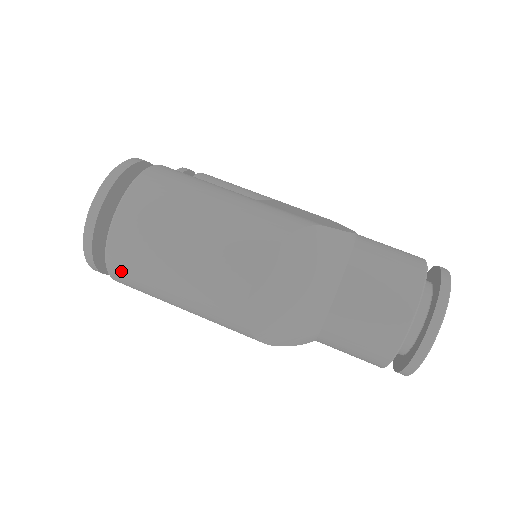
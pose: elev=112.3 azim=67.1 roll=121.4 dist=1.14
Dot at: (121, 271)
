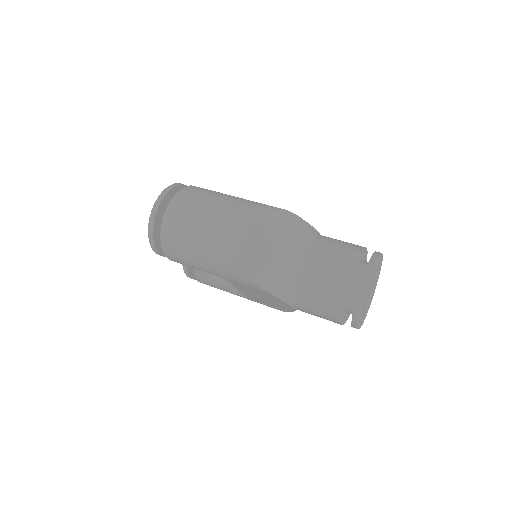
Dot at: (169, 235)
